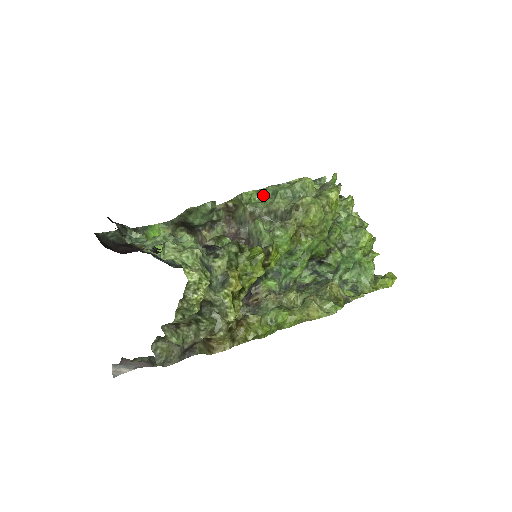
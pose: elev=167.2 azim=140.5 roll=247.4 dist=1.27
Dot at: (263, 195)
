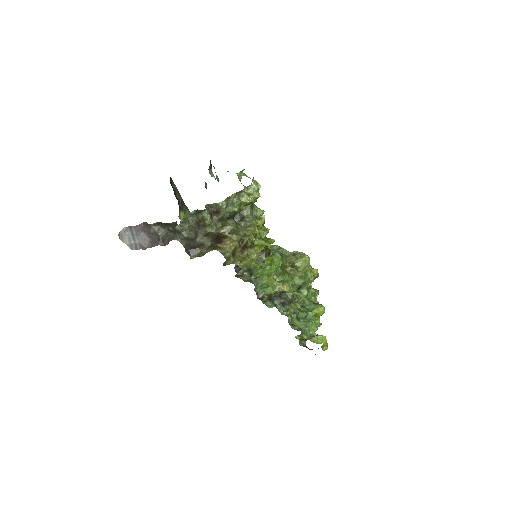
Dot at: (271, 246)
